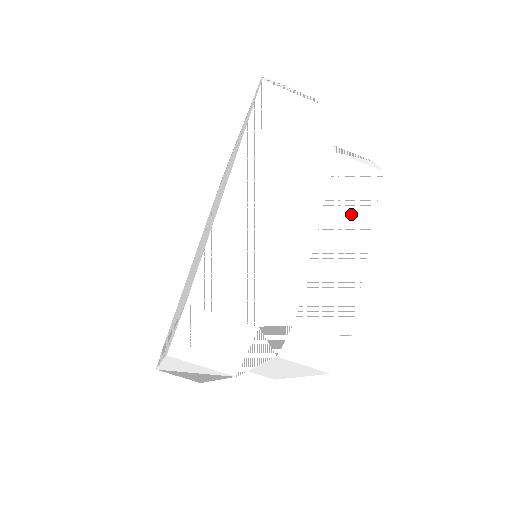
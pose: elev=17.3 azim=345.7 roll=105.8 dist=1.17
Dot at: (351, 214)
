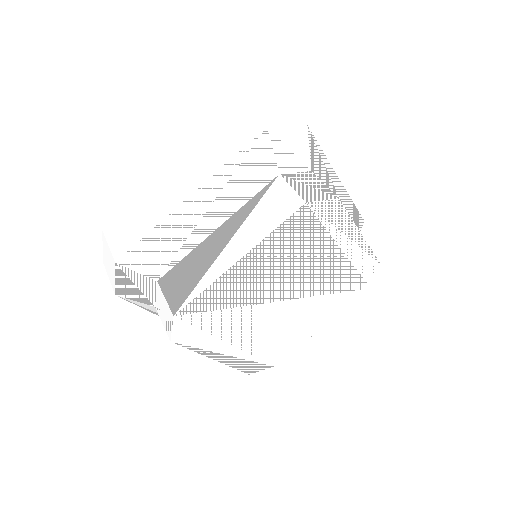
Dot at: (249, 227)
